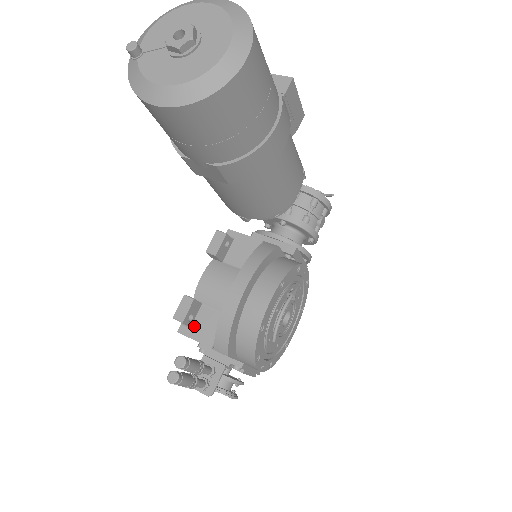
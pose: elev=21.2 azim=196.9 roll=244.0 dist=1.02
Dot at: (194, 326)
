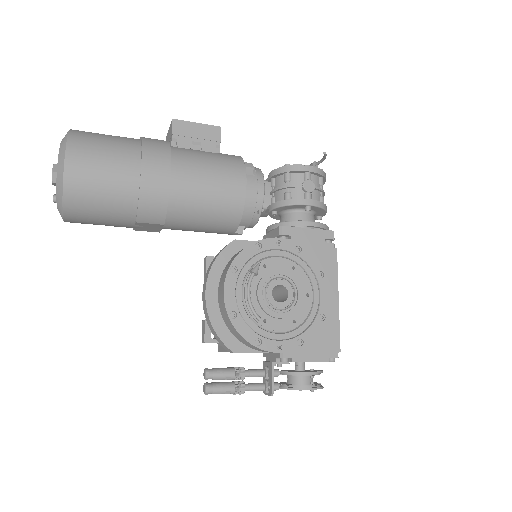
Dot at: occluded
